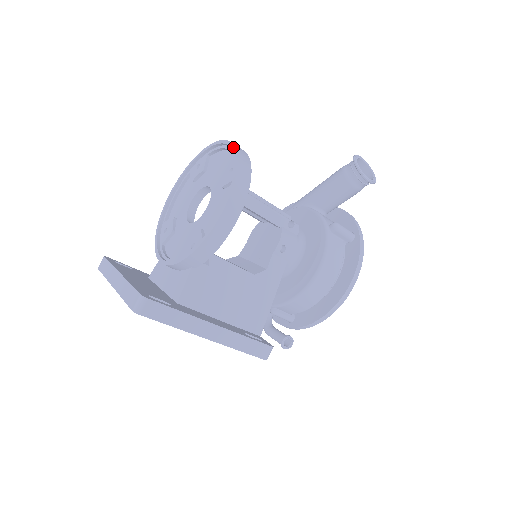
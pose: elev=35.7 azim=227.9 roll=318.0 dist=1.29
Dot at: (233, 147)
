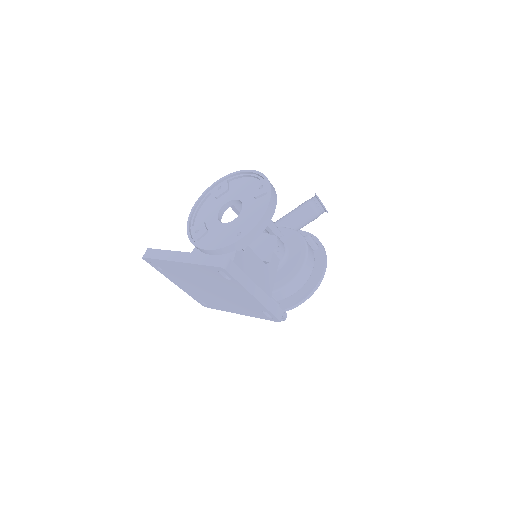
Dot at: (260, 173)
